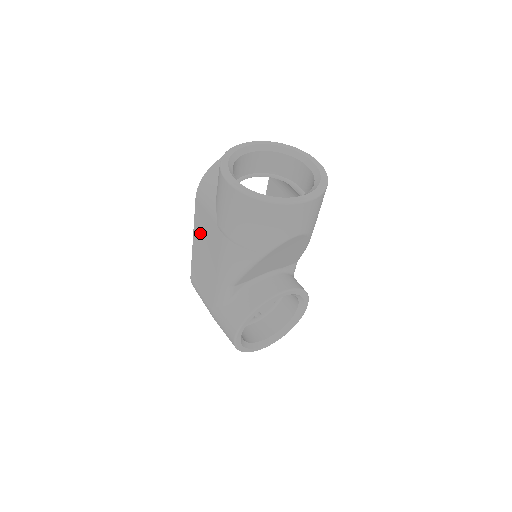
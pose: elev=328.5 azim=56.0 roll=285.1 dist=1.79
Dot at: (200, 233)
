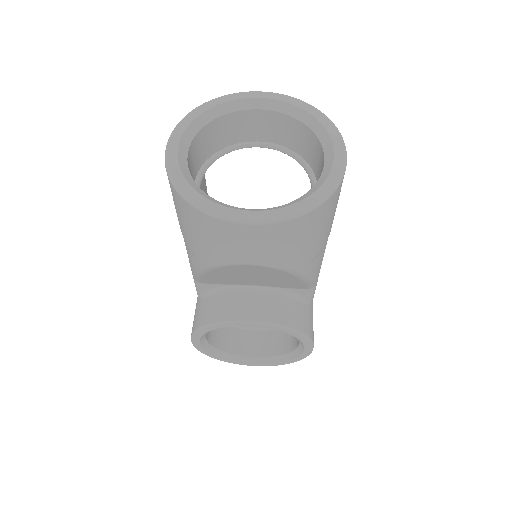
Dot at: occluded
